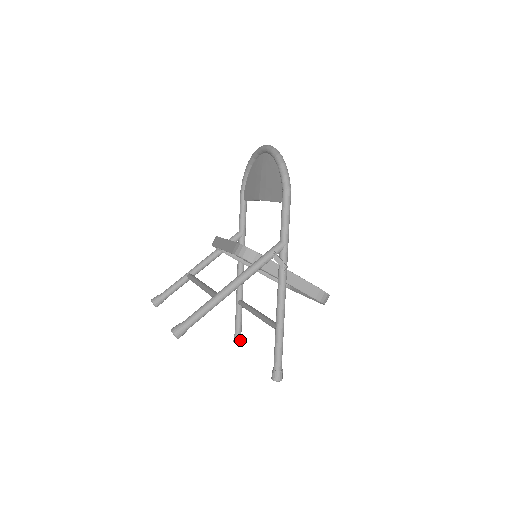
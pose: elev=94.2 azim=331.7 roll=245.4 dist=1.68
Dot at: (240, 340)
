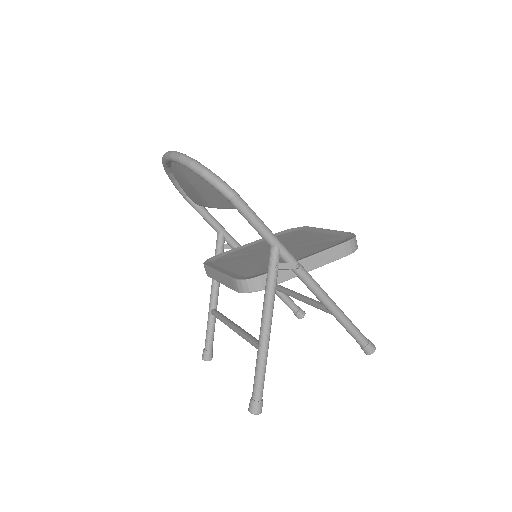
Dot at: (302, 313)
